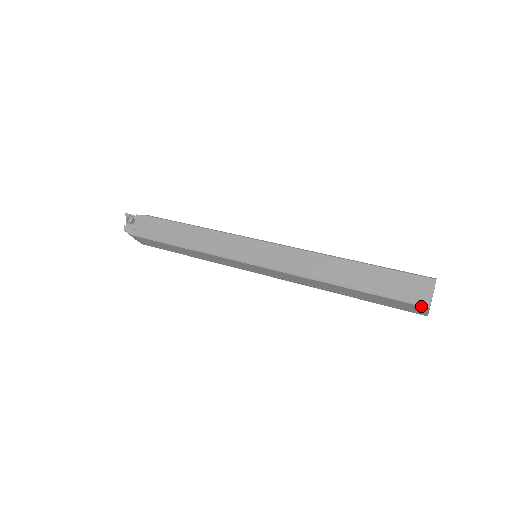
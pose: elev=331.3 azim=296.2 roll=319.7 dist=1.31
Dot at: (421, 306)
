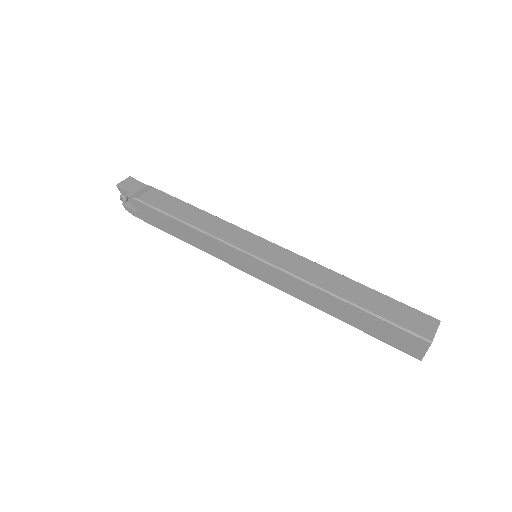
Dot at: occluded
